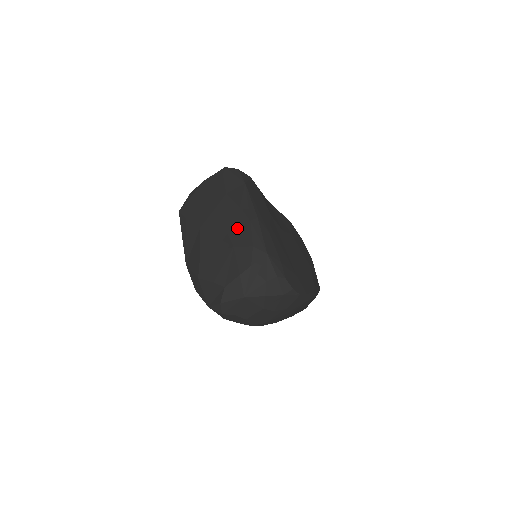
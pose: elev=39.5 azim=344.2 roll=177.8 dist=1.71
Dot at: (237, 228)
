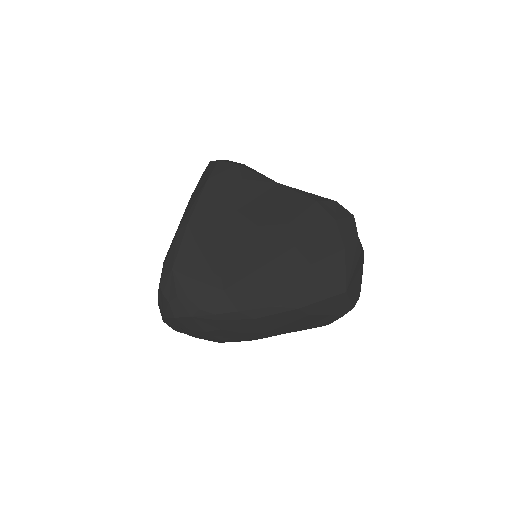
Dot at: (173, 239)
